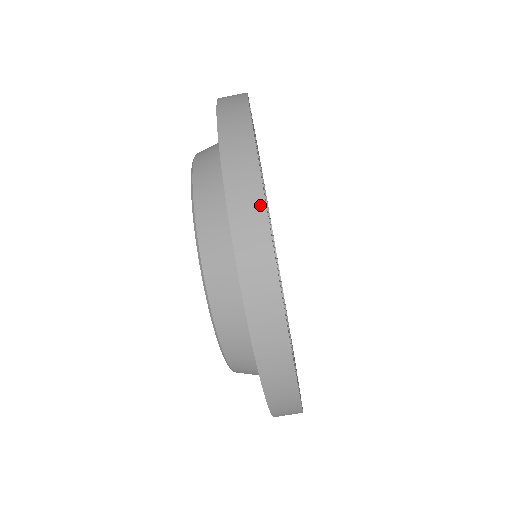
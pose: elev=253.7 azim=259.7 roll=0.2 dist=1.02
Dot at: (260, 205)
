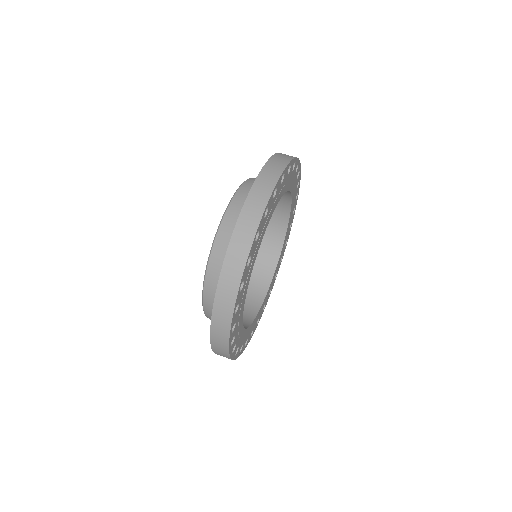
Dot at: (255, 227)
